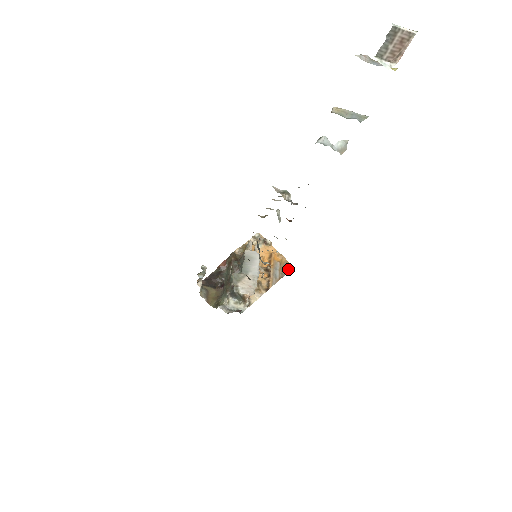
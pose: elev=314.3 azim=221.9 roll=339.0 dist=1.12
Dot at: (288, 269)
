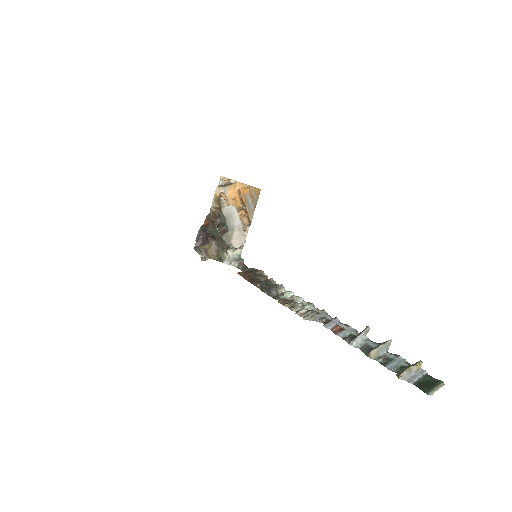
Dot at: (257, 195)
